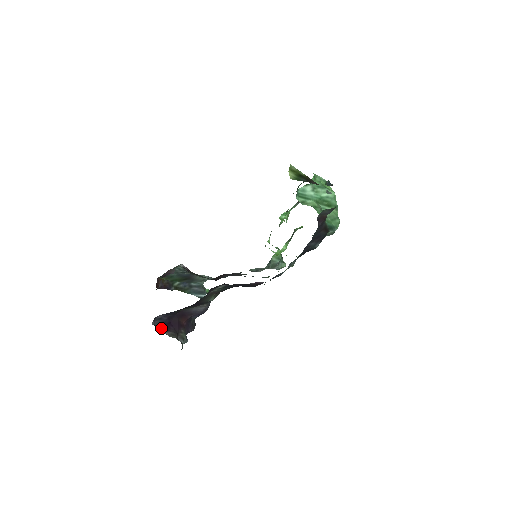
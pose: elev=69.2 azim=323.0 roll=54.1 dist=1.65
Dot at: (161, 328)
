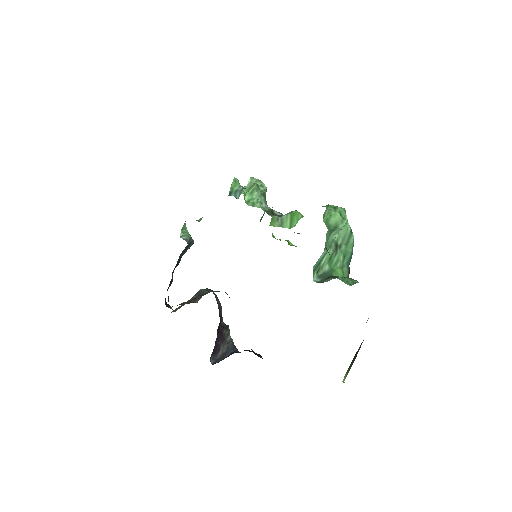
Dot at: (215, 355)
